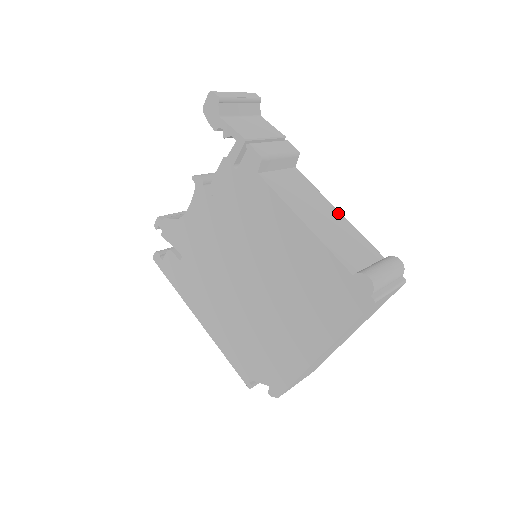
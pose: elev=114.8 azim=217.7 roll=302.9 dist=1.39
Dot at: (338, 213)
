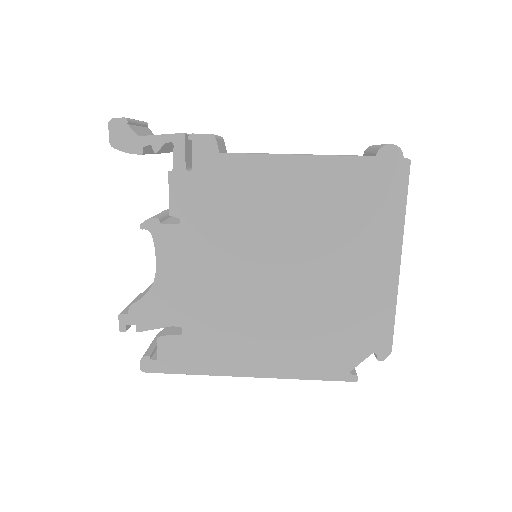
Dot at: occluded
